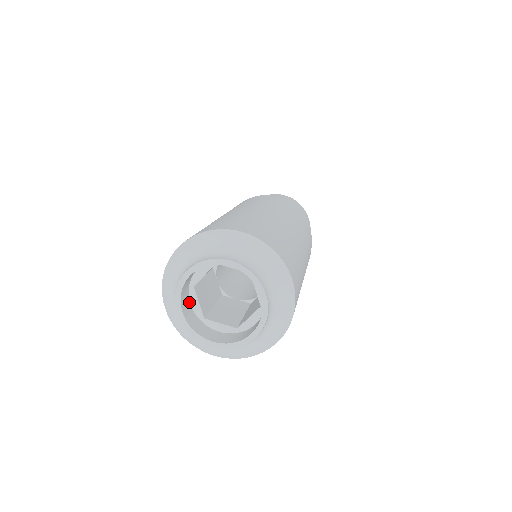
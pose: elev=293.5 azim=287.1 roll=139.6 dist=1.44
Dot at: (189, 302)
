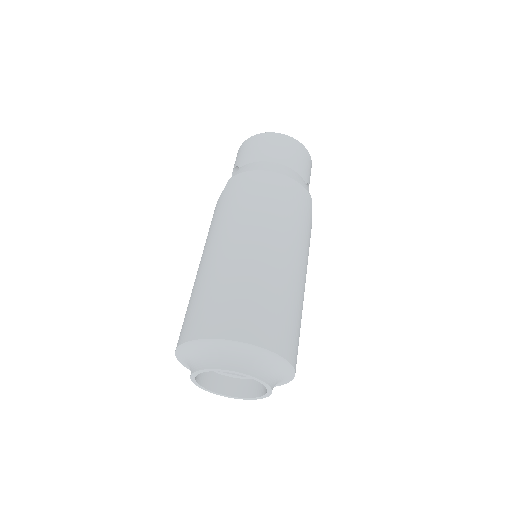
Dot at: occluded
